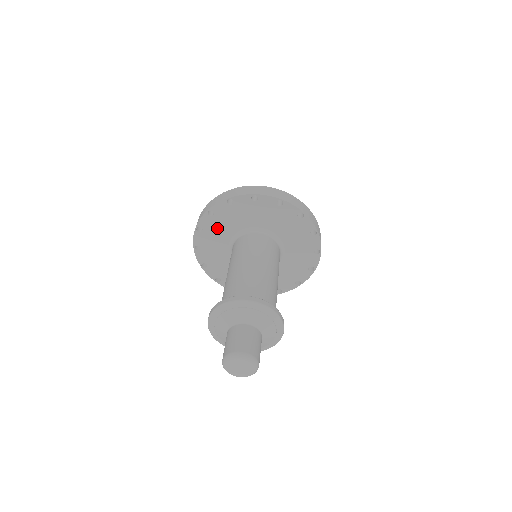
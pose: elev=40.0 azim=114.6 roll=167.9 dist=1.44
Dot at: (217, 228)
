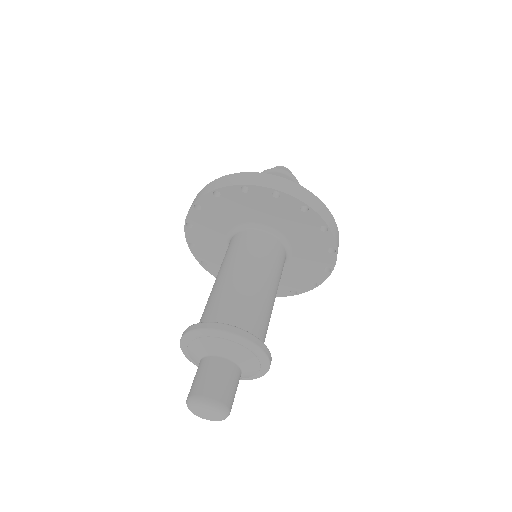
Dot at: (238, 205)
